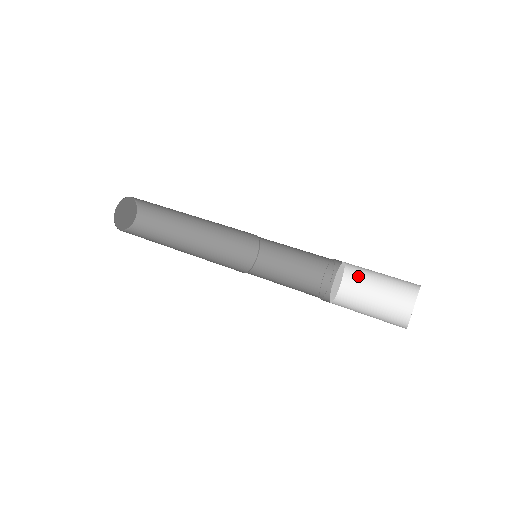
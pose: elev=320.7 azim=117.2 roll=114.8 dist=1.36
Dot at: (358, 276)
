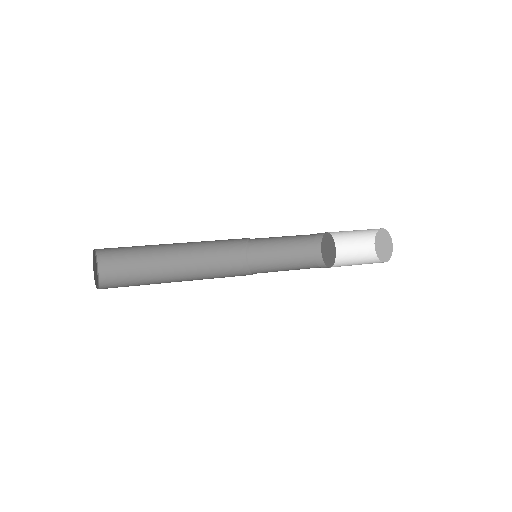
Dot at: (334, 235)
